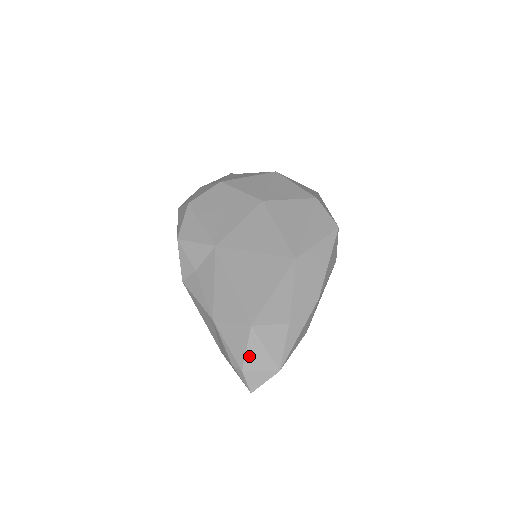
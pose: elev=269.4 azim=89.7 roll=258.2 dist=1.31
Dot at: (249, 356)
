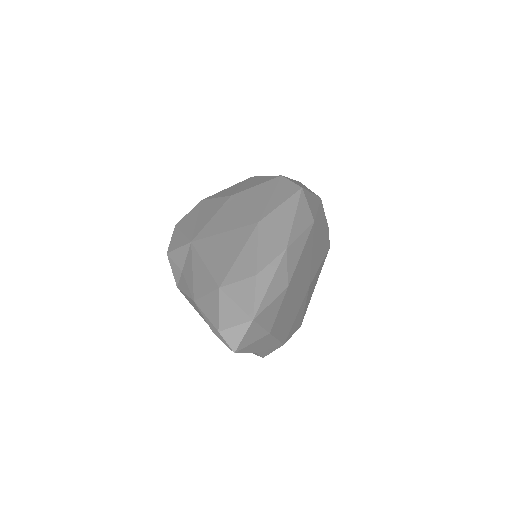
Dot at: (222, 316)
